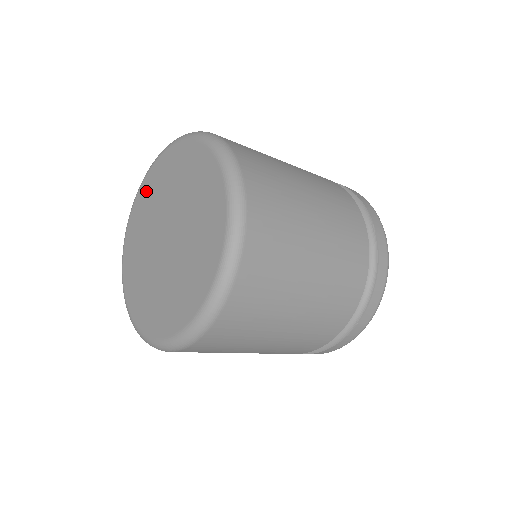
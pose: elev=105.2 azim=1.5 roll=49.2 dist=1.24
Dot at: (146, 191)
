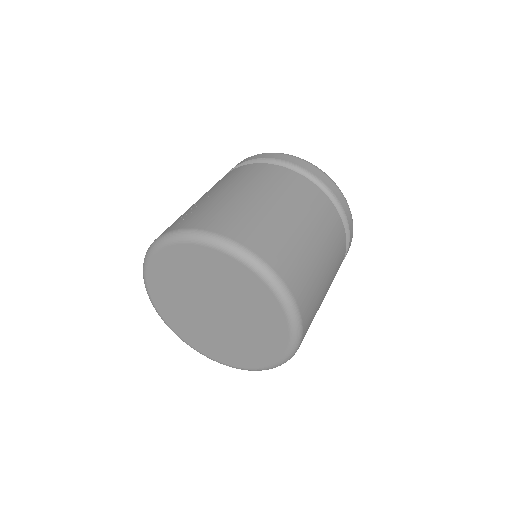
Dot at: (159, 275)
